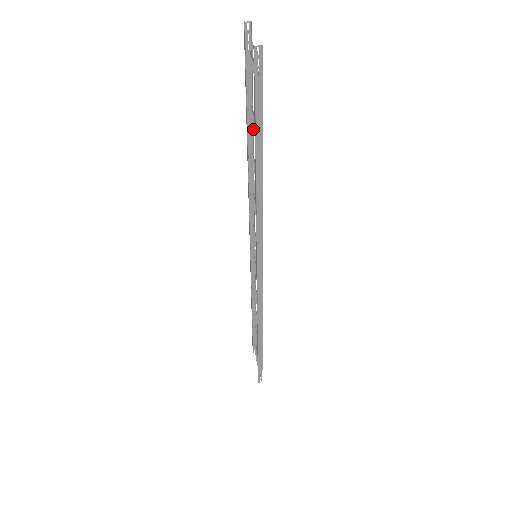
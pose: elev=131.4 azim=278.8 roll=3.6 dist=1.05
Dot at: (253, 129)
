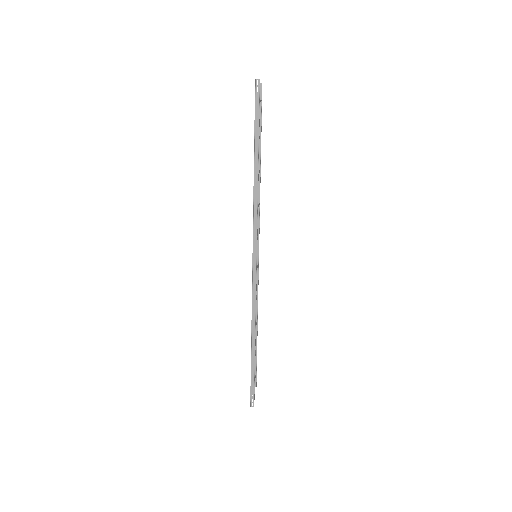
Dot at: occluded
